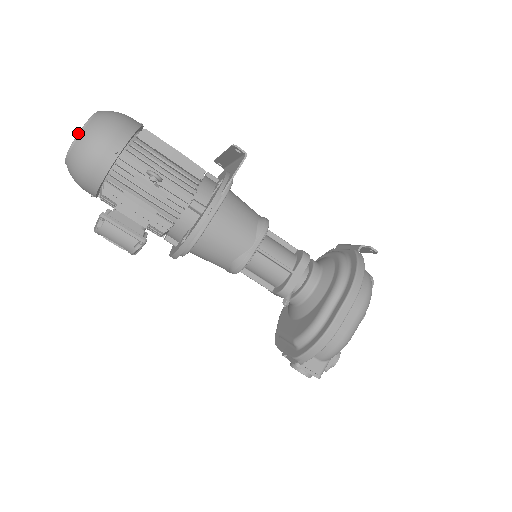
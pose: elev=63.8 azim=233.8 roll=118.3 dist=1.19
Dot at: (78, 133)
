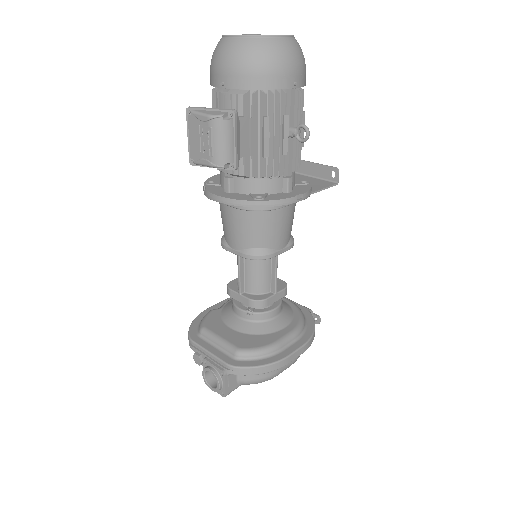
Dot at: (283, 35)
